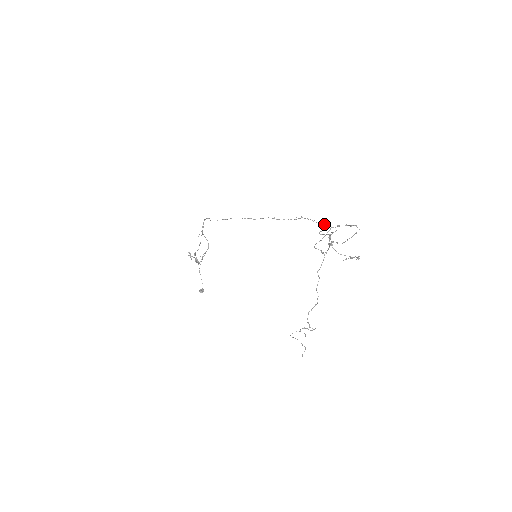
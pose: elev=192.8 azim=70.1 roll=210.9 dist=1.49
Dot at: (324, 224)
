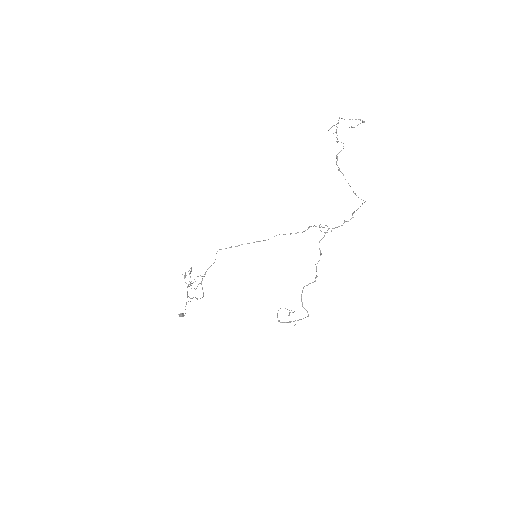
Dot at: occluded
